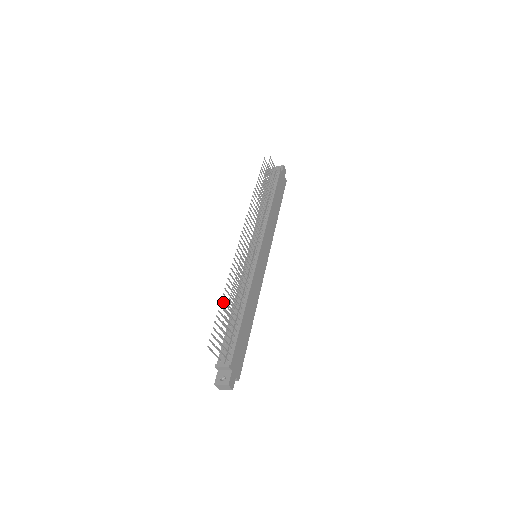
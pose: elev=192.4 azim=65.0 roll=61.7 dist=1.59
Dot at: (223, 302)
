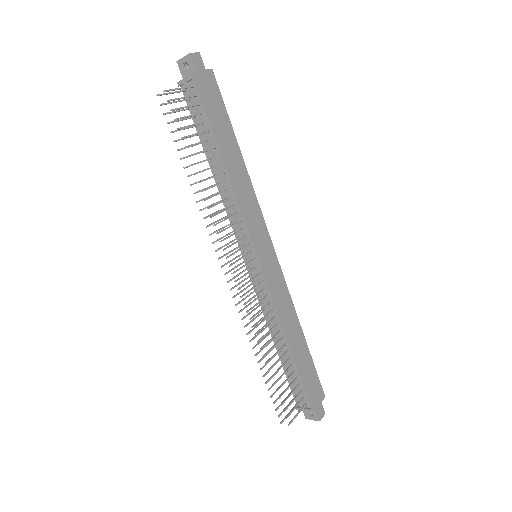
Dot at: (263, 367)
